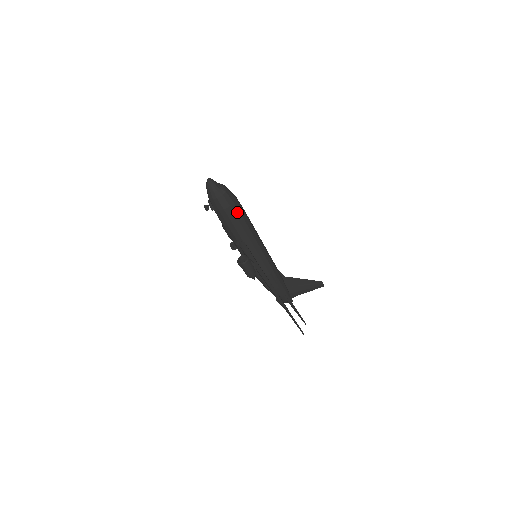
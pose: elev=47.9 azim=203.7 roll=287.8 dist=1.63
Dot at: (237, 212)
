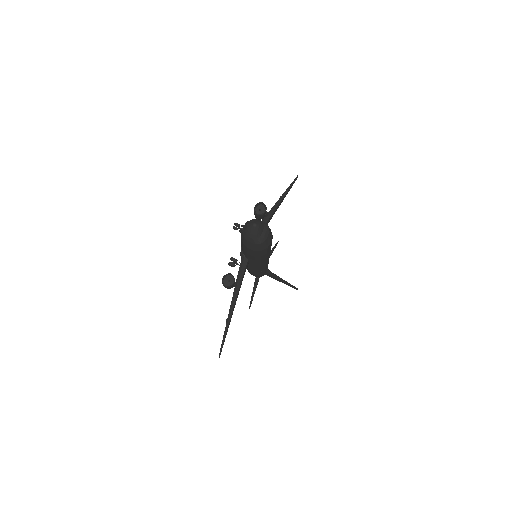
Dot at: (259, 254)
